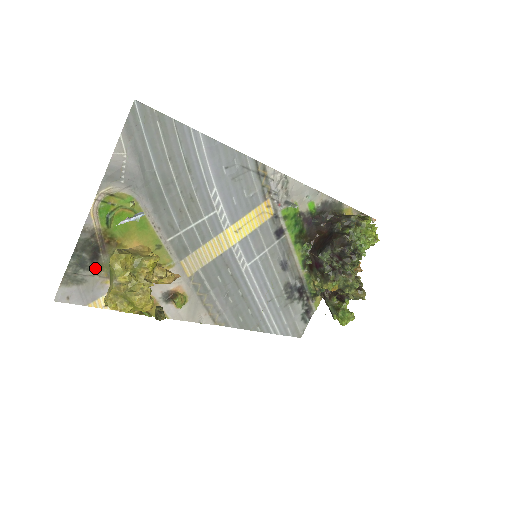
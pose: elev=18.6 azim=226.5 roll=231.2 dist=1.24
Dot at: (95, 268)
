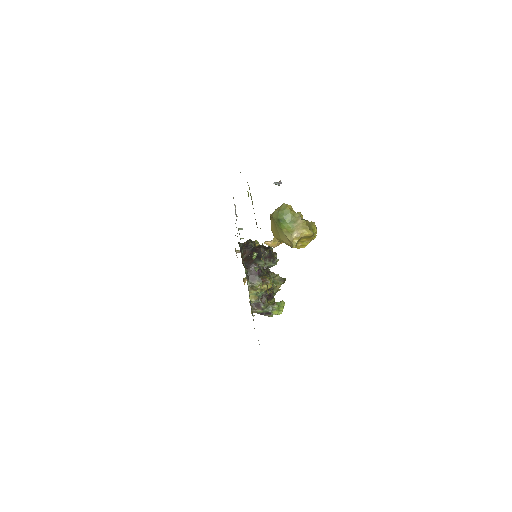
Dot at: occluded
